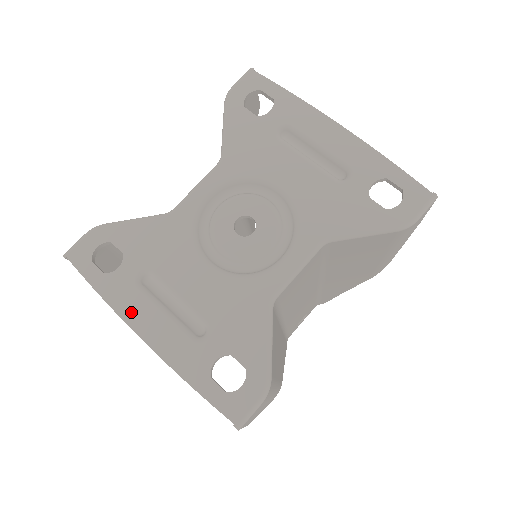
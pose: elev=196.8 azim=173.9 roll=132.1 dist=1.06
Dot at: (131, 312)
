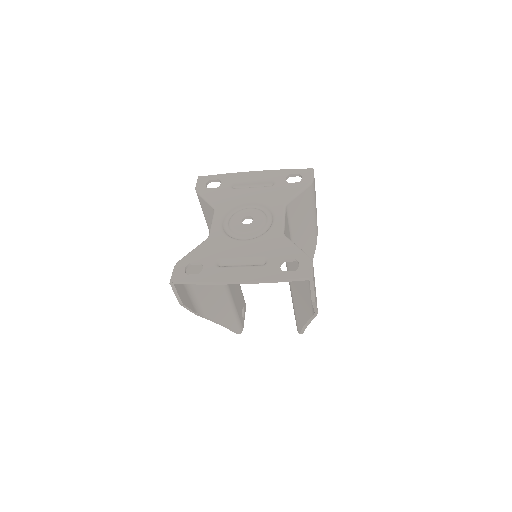
Dot at: (225, 277)
